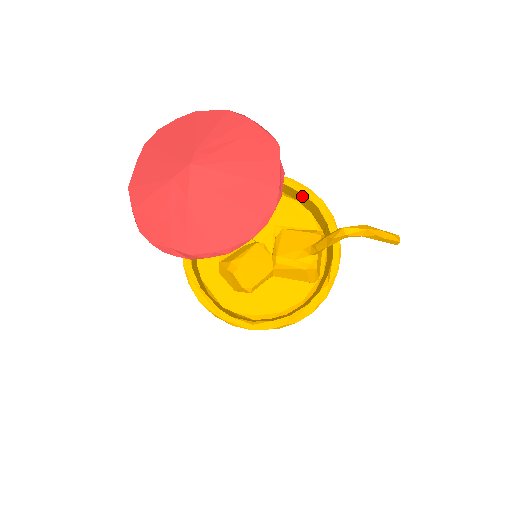
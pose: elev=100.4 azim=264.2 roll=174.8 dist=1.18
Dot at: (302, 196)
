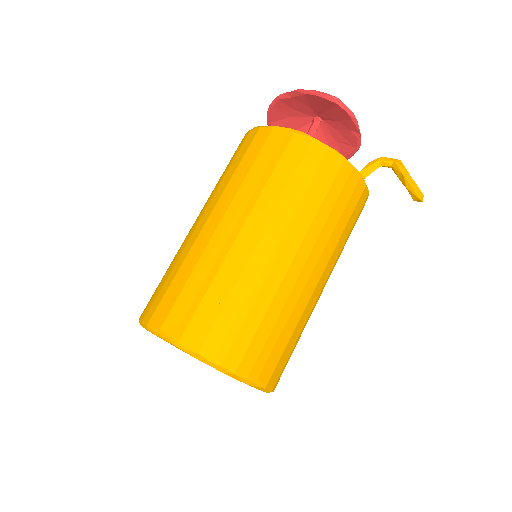
Dot at: occluded
